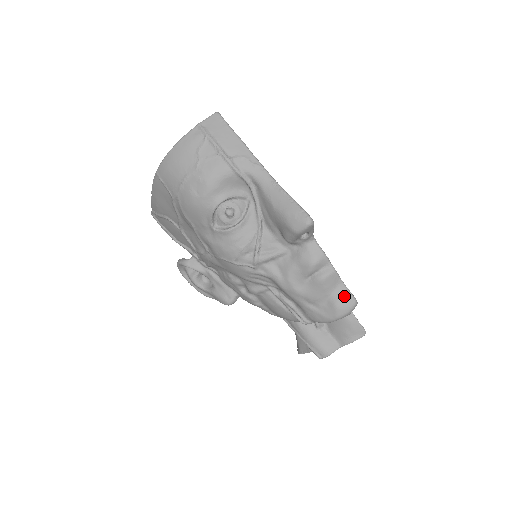
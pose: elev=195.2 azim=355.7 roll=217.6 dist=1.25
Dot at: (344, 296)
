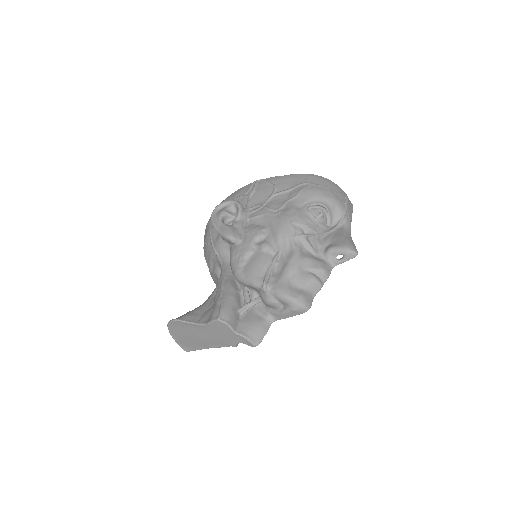
Dot at: (310, 299)
